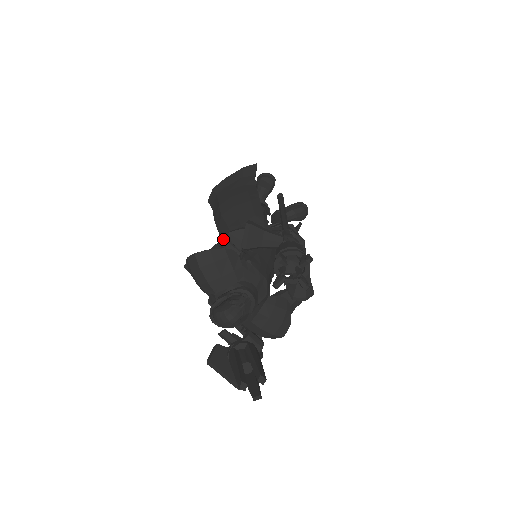
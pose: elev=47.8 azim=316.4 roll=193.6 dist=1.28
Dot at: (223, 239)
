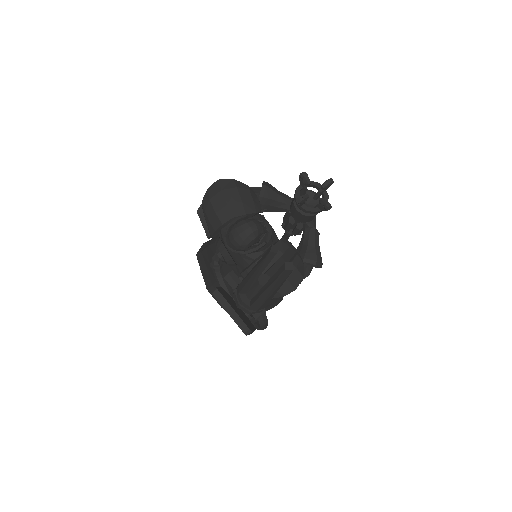
Dot at: occluded
